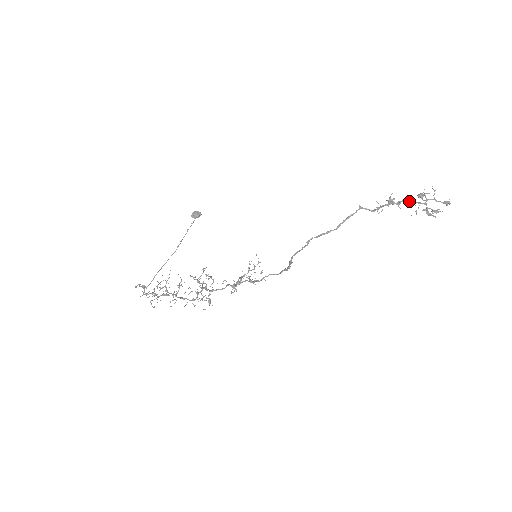
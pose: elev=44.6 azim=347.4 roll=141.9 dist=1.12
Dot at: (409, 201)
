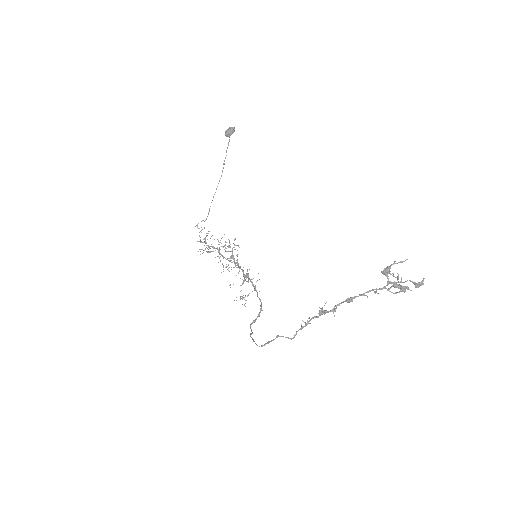
Dot at: (354, 298)
